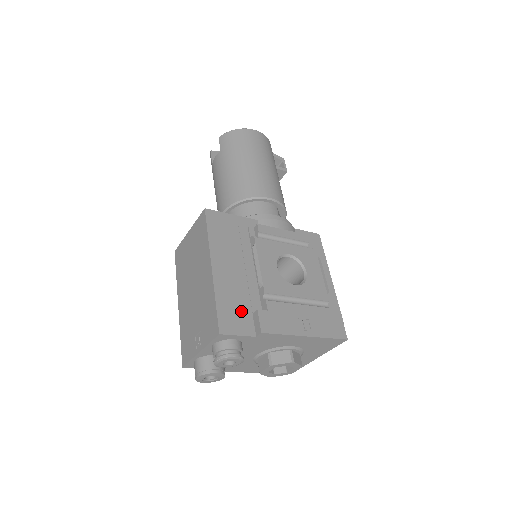
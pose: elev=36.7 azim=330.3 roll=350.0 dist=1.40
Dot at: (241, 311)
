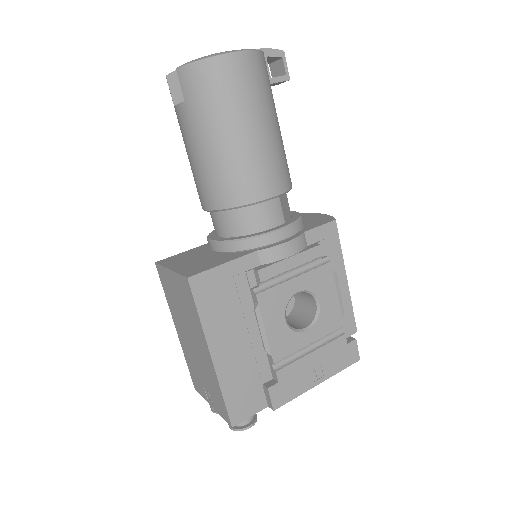
Dot at: (250, 389)
